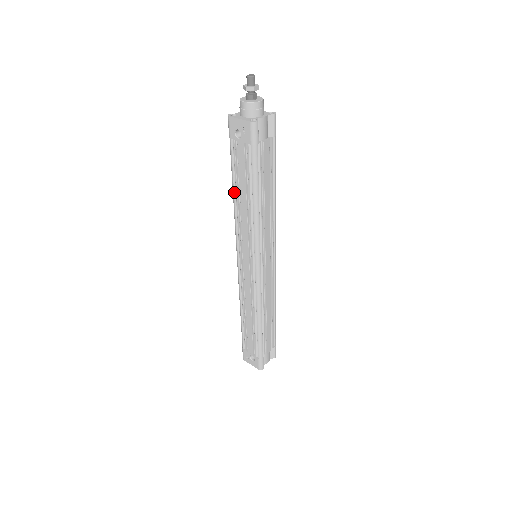
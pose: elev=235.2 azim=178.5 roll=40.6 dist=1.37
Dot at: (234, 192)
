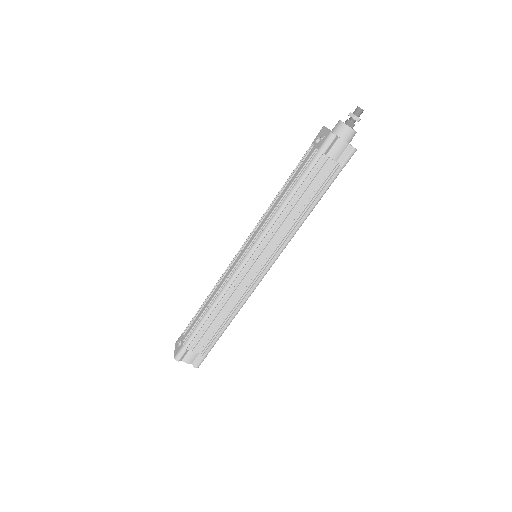
Dot at: (283, 187)
